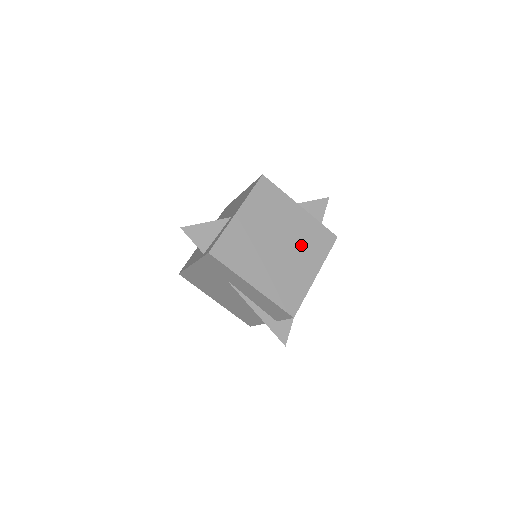
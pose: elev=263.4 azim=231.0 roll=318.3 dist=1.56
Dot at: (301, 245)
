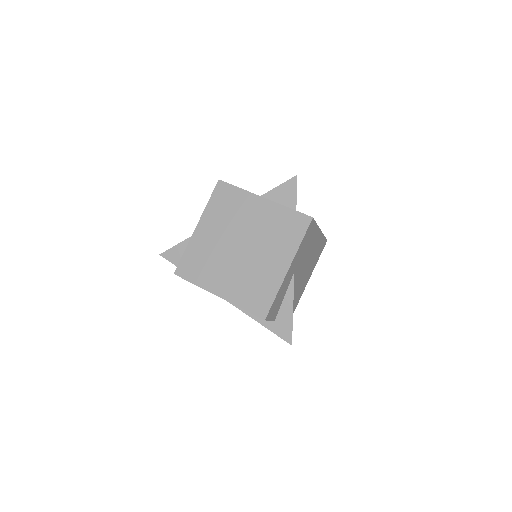
Dot at: (267, 240)
